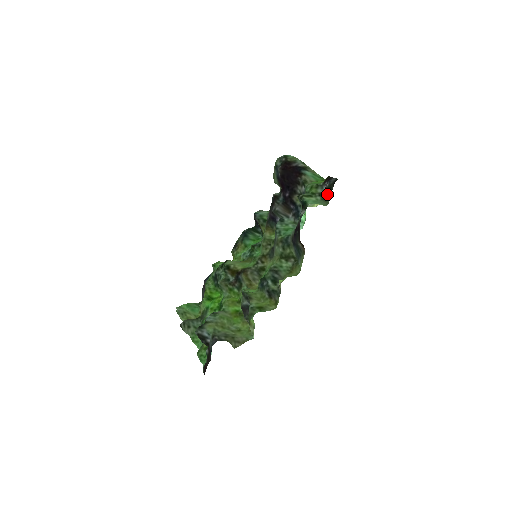
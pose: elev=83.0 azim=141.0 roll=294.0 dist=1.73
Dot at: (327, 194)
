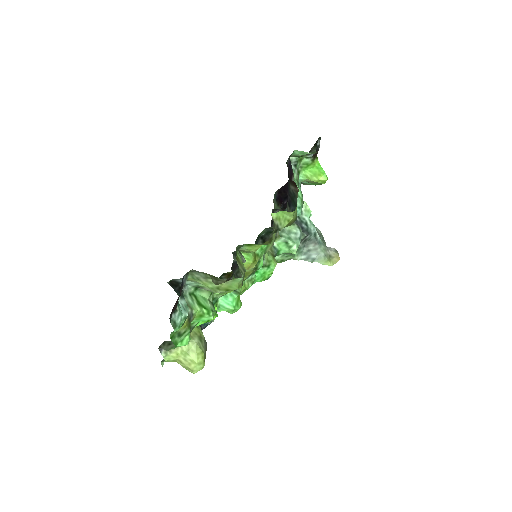
Dot at: (313, 148)
